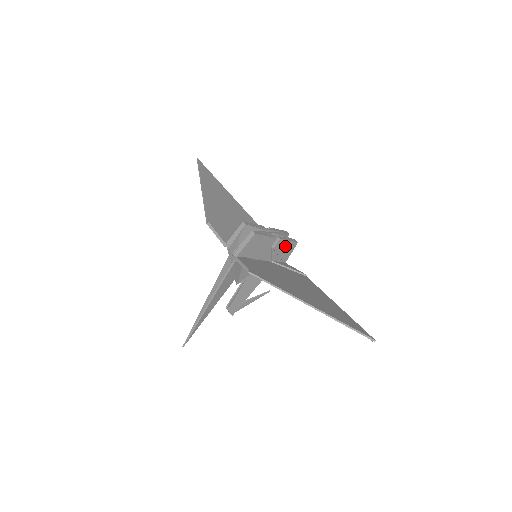
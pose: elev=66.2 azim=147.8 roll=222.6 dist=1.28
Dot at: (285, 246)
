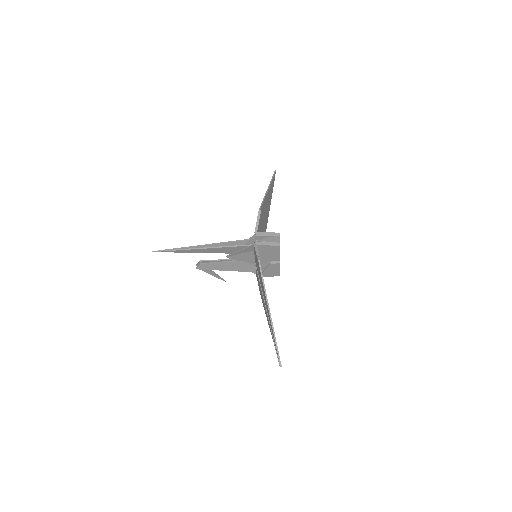
Dot at: (274, 270)
